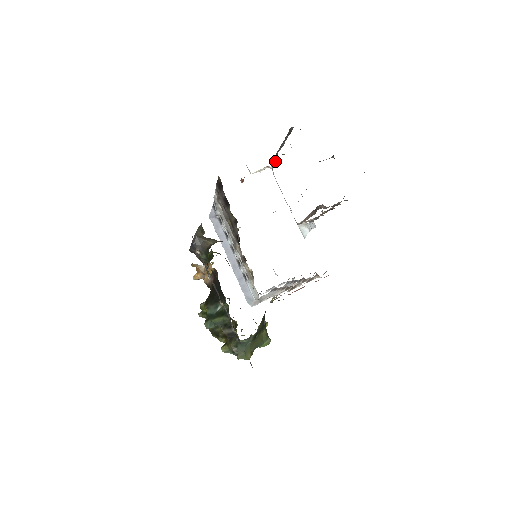
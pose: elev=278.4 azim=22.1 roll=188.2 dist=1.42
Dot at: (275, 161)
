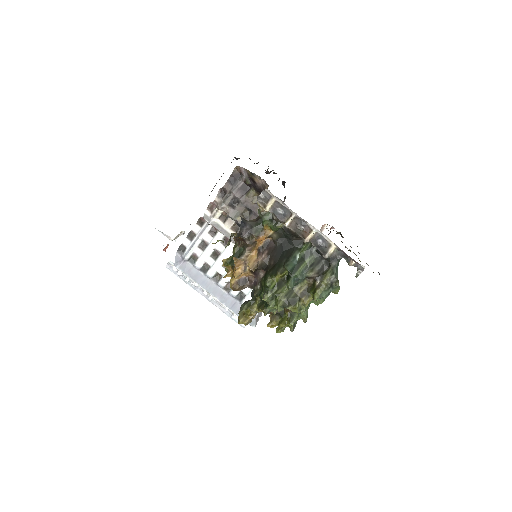
Dot at: occluded
